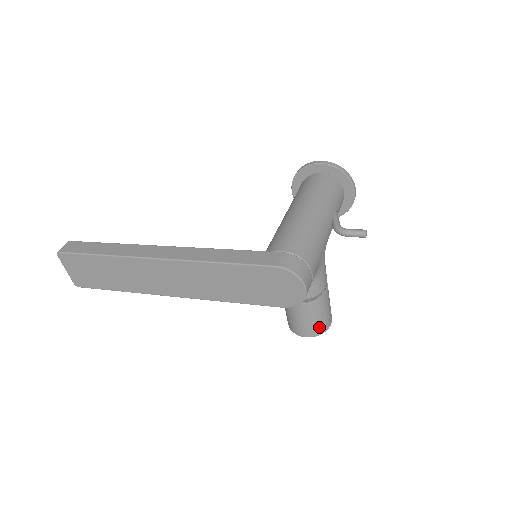
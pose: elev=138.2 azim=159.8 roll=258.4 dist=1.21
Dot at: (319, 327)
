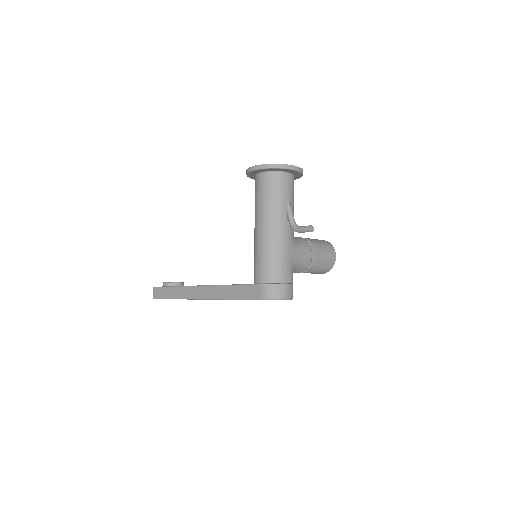
Dot at: (326, 269)
